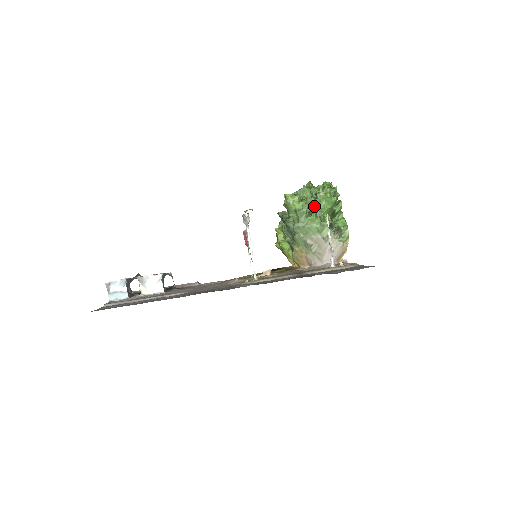
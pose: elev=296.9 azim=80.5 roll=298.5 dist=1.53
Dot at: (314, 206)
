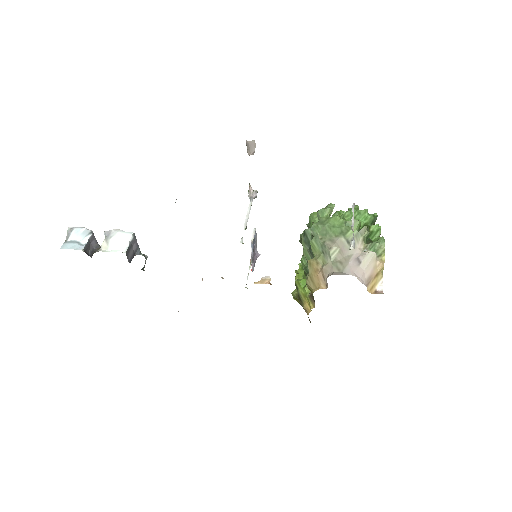
Dot at: occluded
